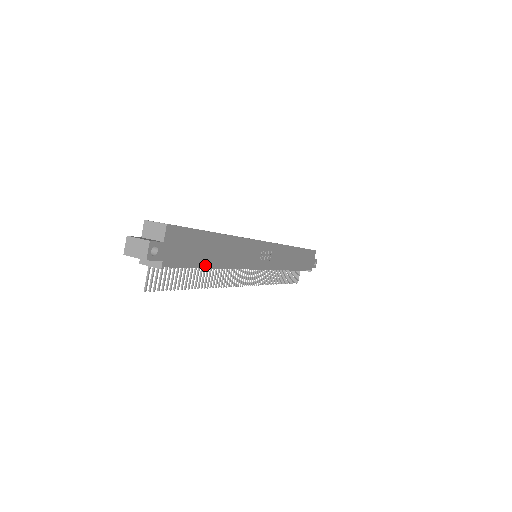
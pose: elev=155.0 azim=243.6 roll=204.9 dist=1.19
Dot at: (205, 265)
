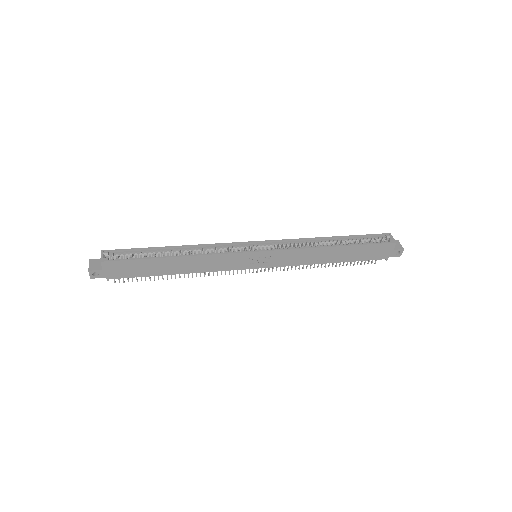
Dot at: (158, 275)
